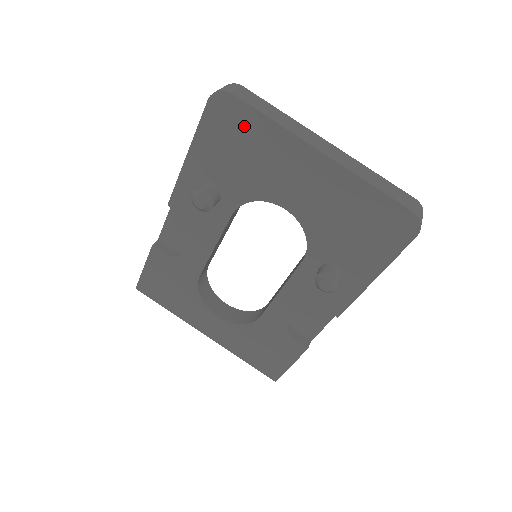
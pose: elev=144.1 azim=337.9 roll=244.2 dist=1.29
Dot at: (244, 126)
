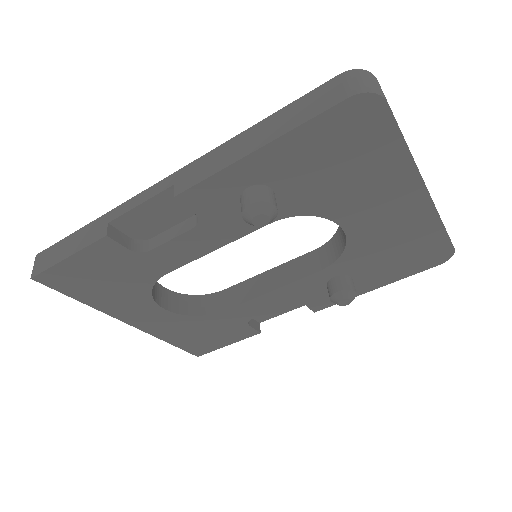
Dot at: (370, 142)
